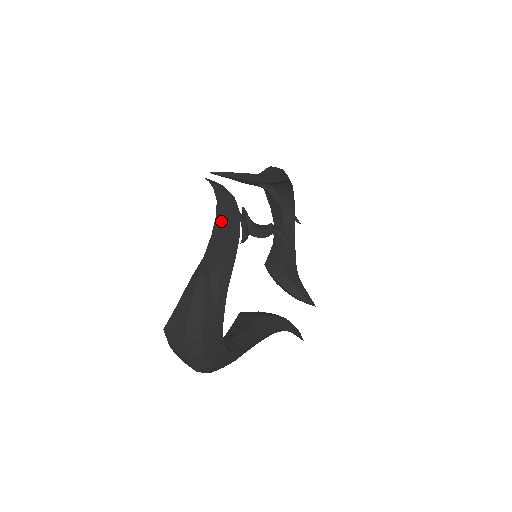
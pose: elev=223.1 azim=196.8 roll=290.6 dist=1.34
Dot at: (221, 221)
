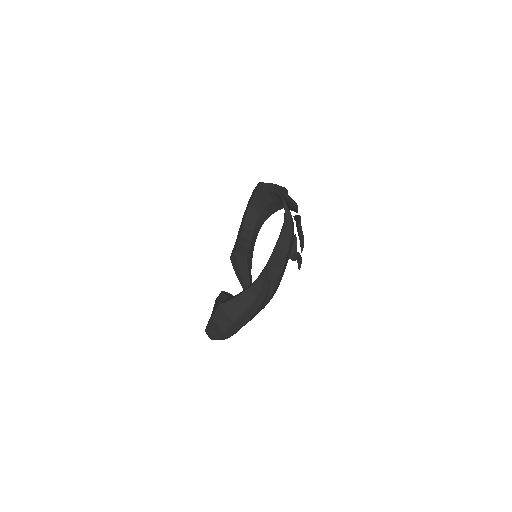
Dot at: (285, 241)
